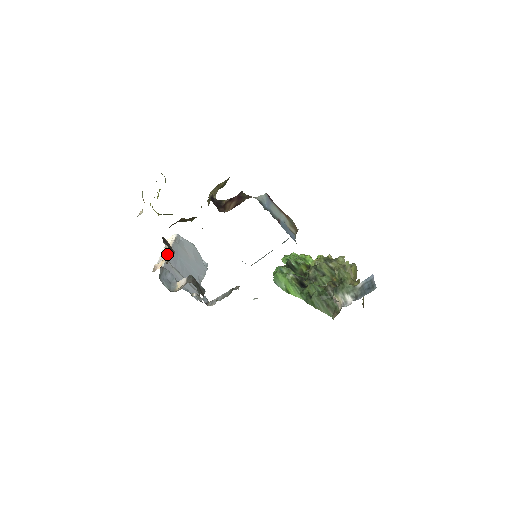
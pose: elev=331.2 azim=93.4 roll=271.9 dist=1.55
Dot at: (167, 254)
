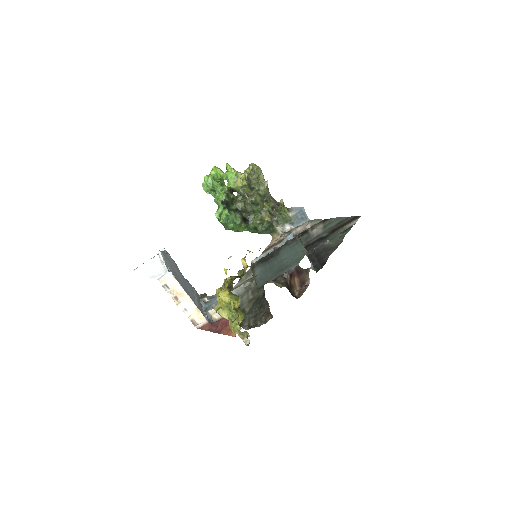
Dot at: (194, 304)
